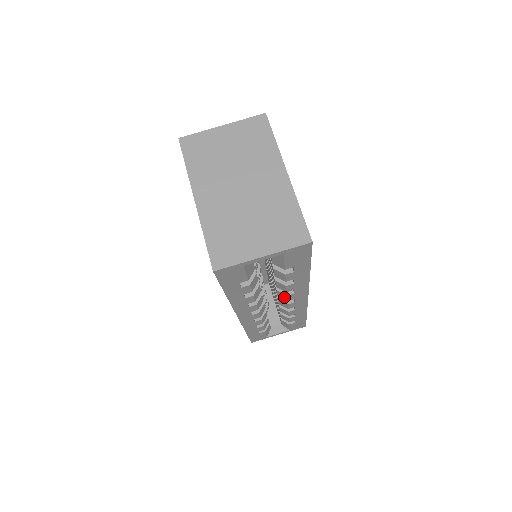
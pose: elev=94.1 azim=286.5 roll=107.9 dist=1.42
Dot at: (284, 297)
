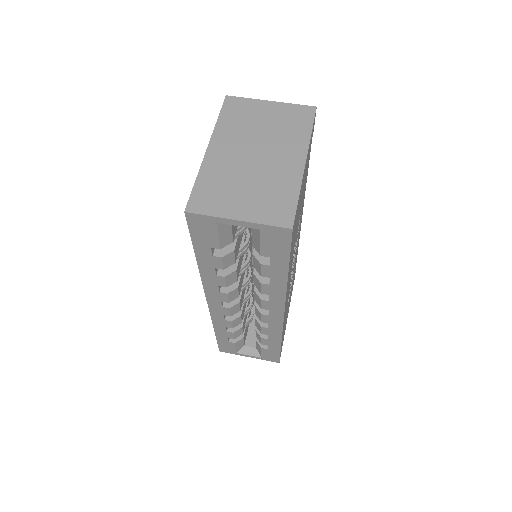
Dot at: (259, 302)
